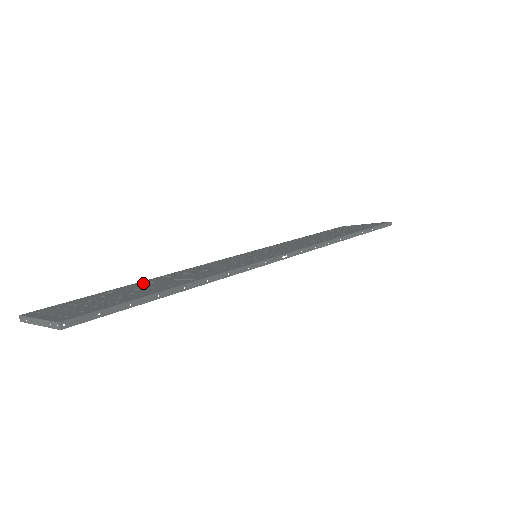
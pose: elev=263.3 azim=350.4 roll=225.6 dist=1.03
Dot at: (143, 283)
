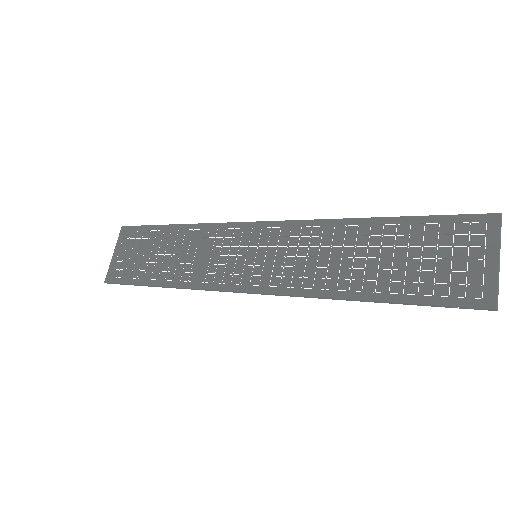
Dot at: (174, 235)
